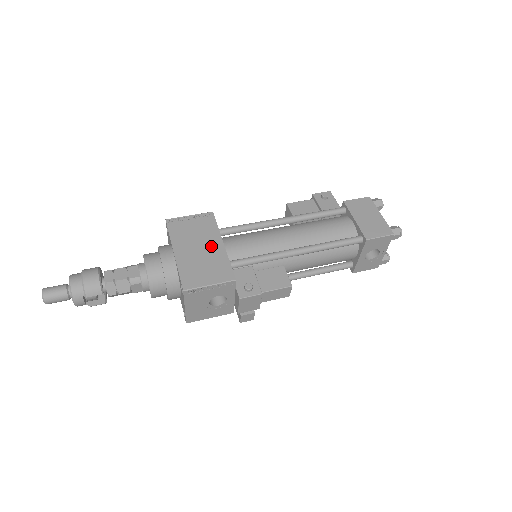
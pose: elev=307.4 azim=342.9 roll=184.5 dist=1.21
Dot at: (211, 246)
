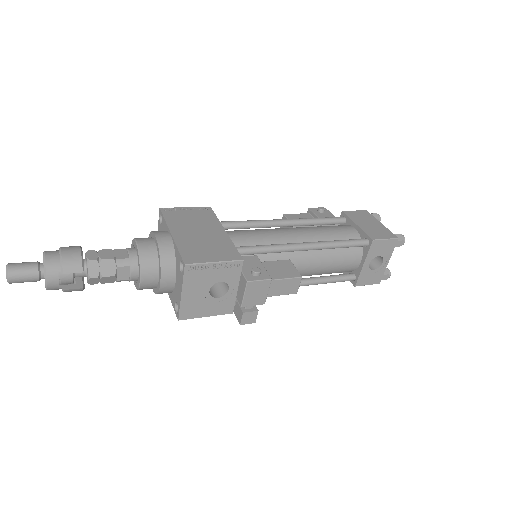
Dot at: (212, 232)
